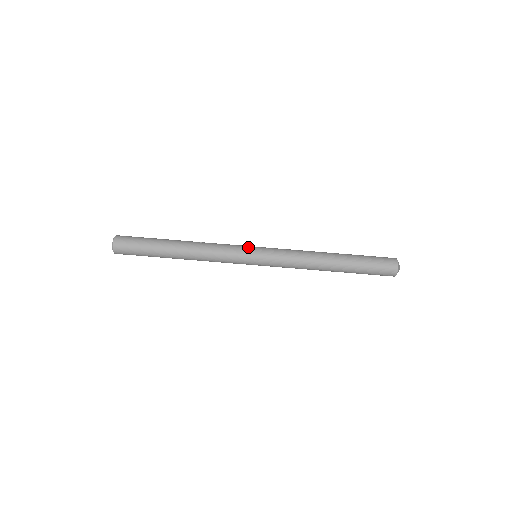
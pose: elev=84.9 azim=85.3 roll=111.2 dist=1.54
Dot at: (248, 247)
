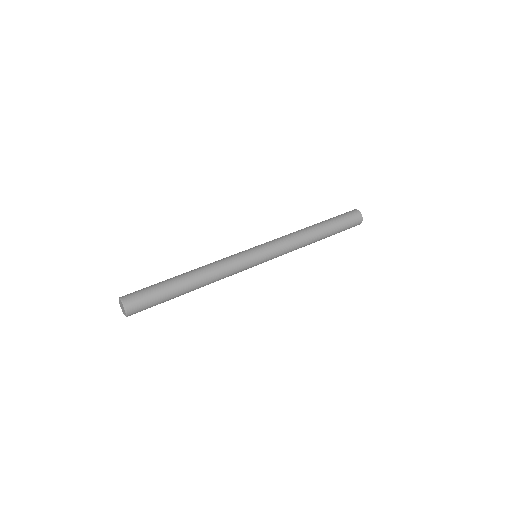
Dot at: (245, 250)
